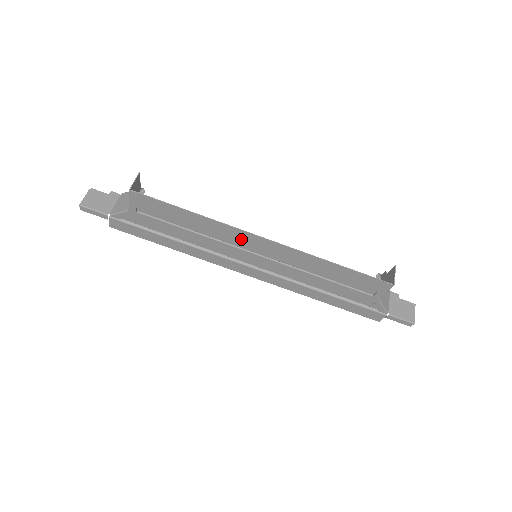
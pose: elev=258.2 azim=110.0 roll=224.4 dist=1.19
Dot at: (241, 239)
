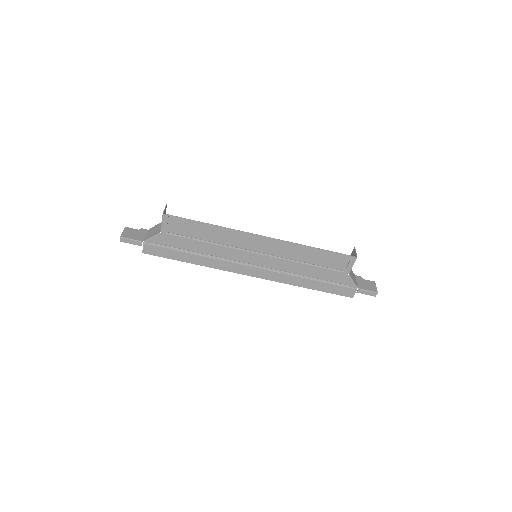
Dot at: (245, 241)
